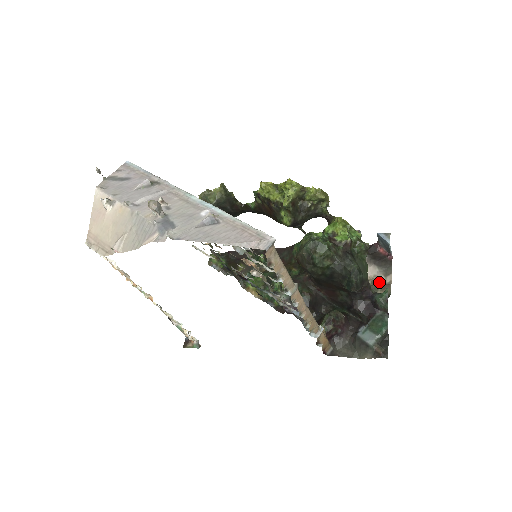
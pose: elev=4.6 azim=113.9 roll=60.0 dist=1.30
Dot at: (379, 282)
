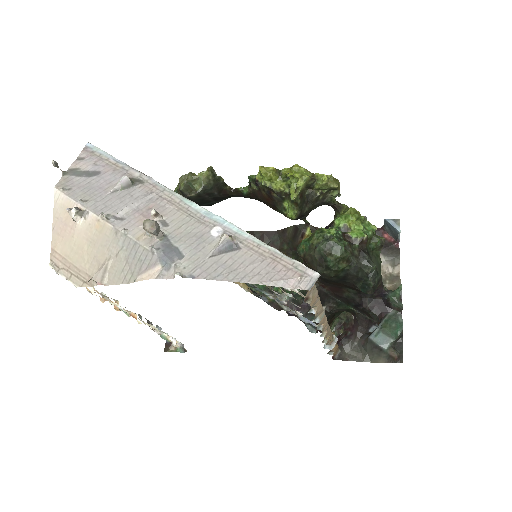
Dot at: (386, 273)
